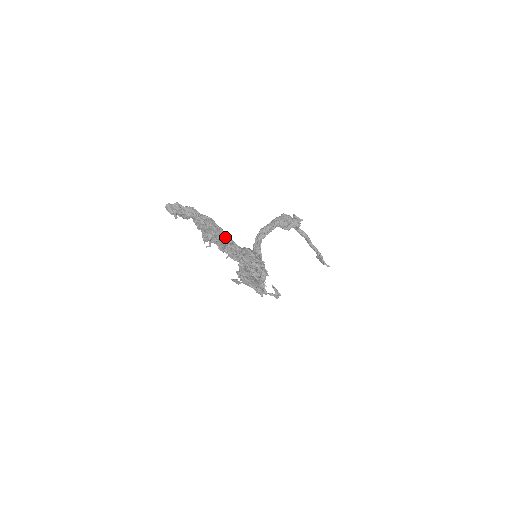
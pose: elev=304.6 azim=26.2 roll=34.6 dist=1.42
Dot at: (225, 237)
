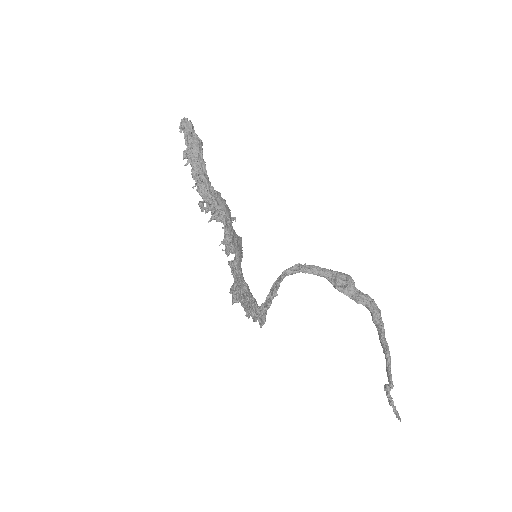
Dot at: (198, 157)
